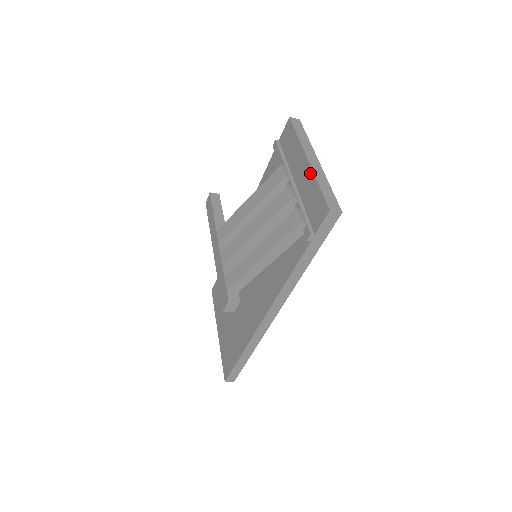
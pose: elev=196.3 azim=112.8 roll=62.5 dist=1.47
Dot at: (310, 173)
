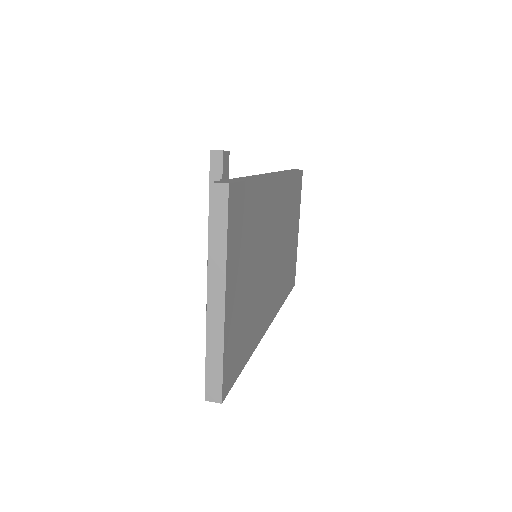
Dot at: (208, 322)
